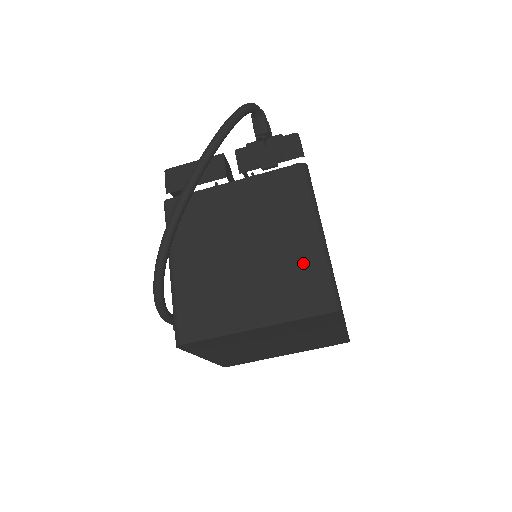
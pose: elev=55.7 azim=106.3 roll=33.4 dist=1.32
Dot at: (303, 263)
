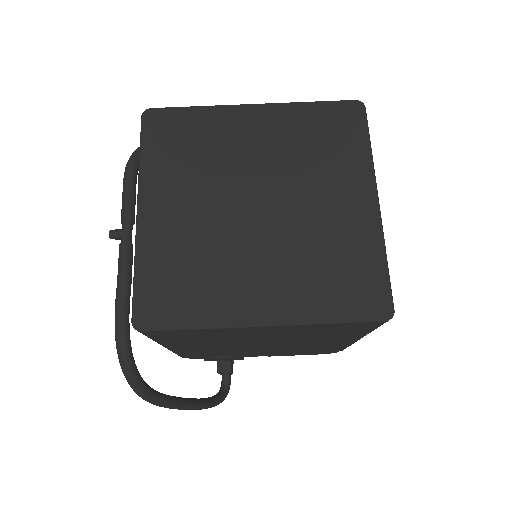
Dot at: occluded
